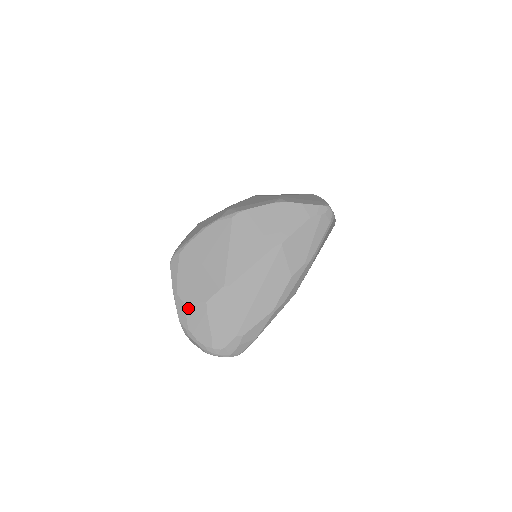
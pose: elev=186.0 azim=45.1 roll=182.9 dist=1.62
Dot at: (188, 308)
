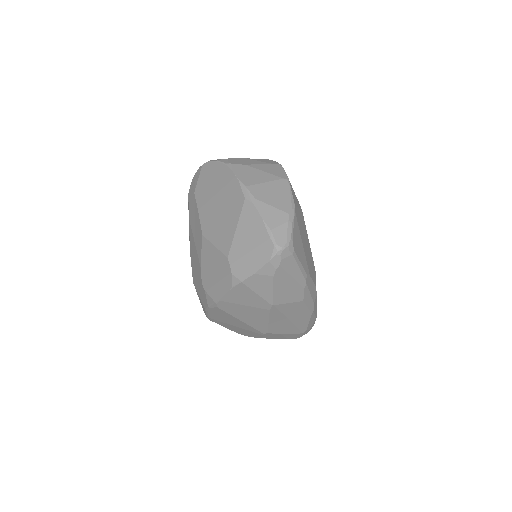
Dot at: occluded
